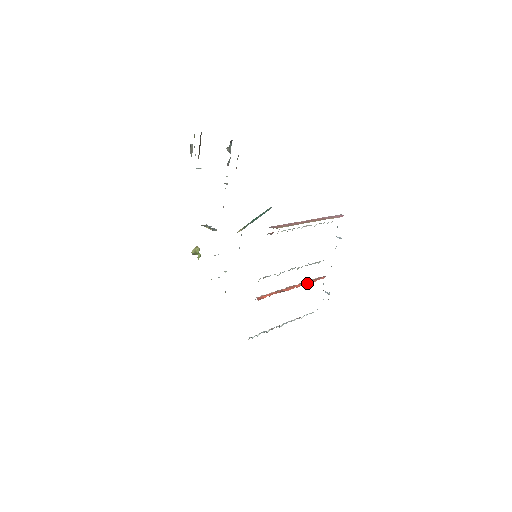
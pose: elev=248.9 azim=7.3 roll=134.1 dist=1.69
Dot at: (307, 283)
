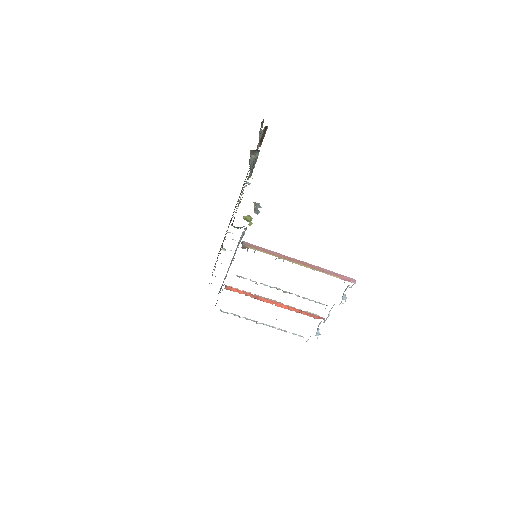
Dot at: (292, 310)
